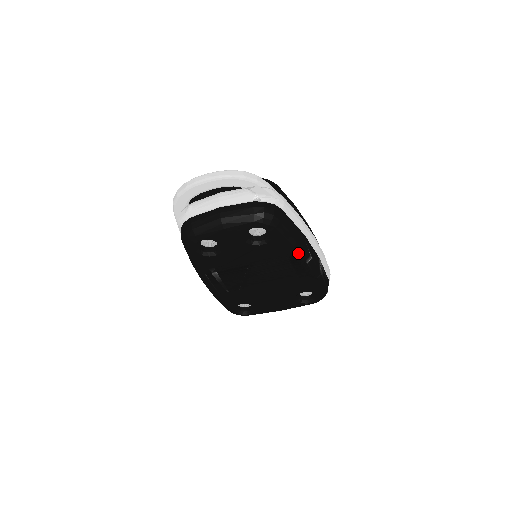
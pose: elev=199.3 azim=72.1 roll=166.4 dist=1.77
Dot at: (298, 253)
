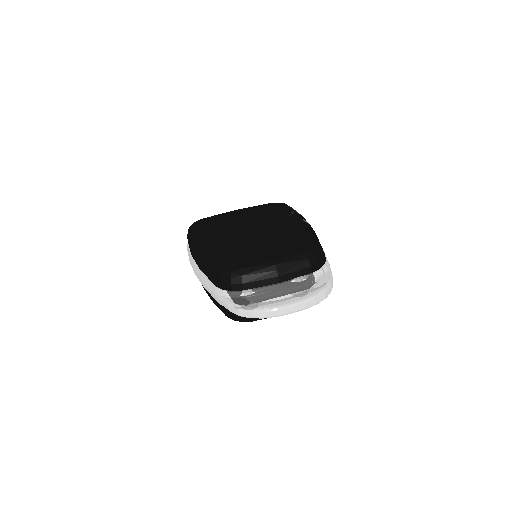
Dot at: occluded
